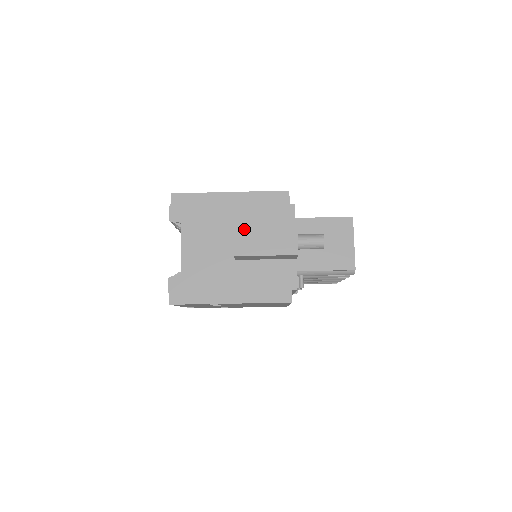
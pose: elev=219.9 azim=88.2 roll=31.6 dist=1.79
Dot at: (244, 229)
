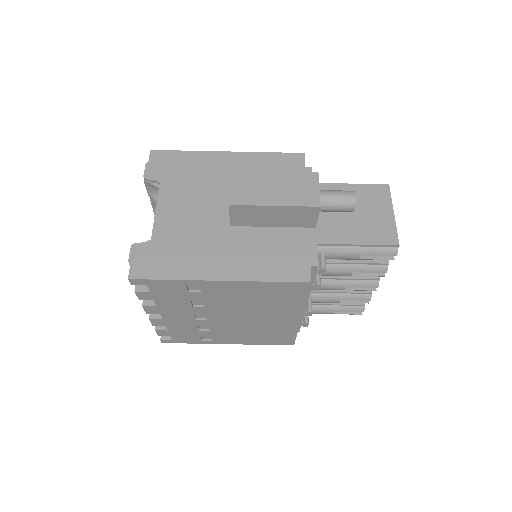
Dot at: (245, 174)
